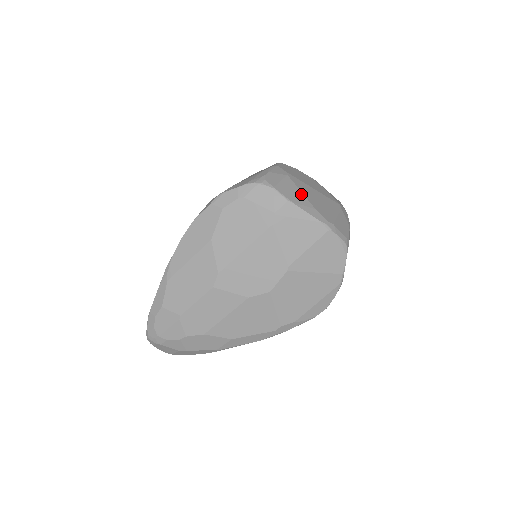
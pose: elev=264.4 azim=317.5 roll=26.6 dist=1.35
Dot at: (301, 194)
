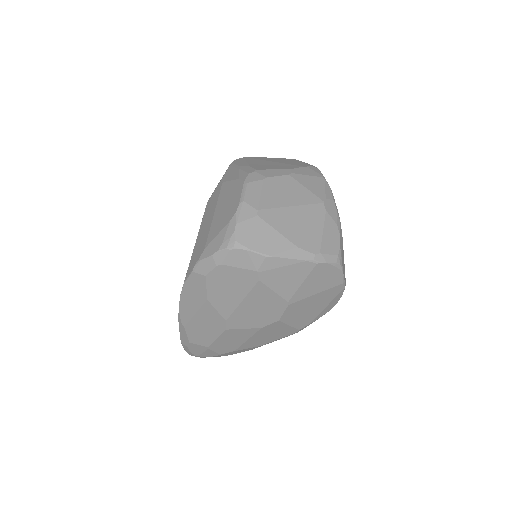
Dot at: (278, 235)
